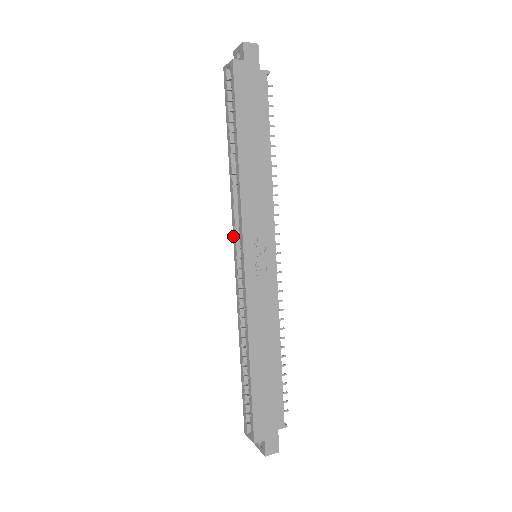
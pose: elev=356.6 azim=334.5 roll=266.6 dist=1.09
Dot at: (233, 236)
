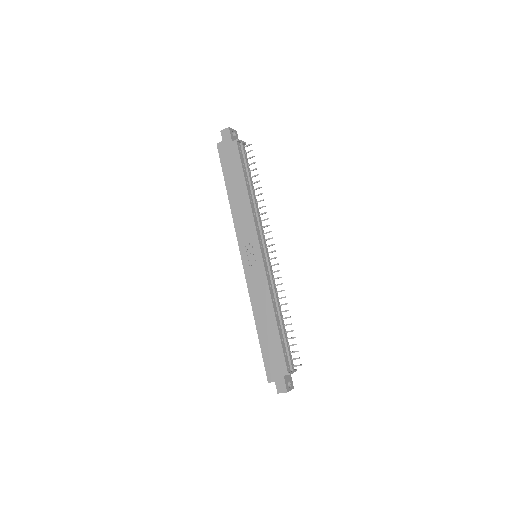
Dot at: occluded
